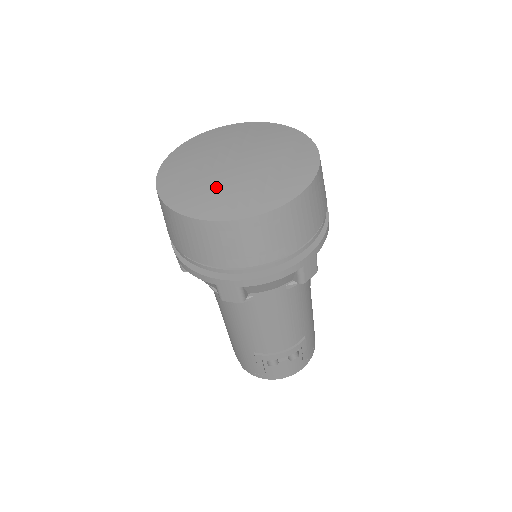
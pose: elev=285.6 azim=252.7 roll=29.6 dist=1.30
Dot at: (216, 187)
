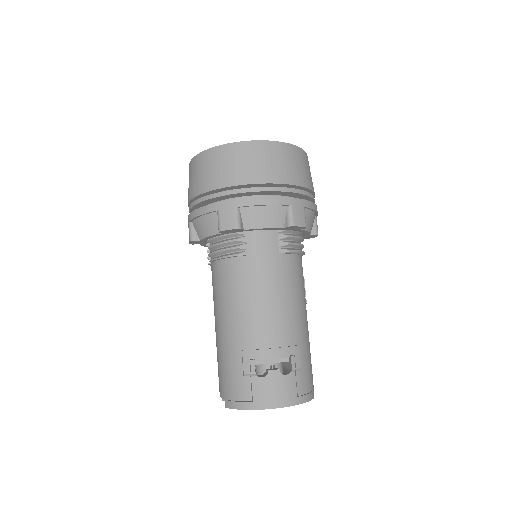
Dot at: occluded
